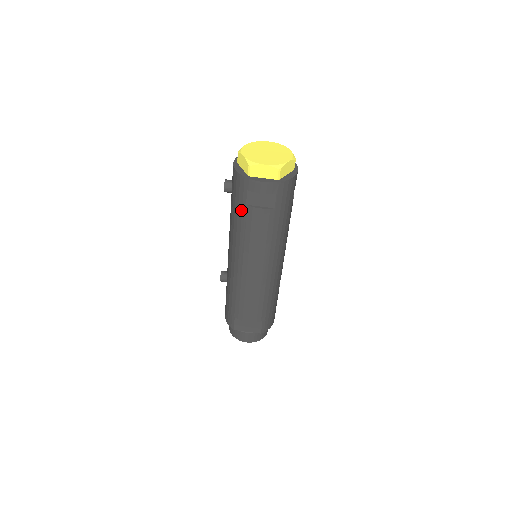
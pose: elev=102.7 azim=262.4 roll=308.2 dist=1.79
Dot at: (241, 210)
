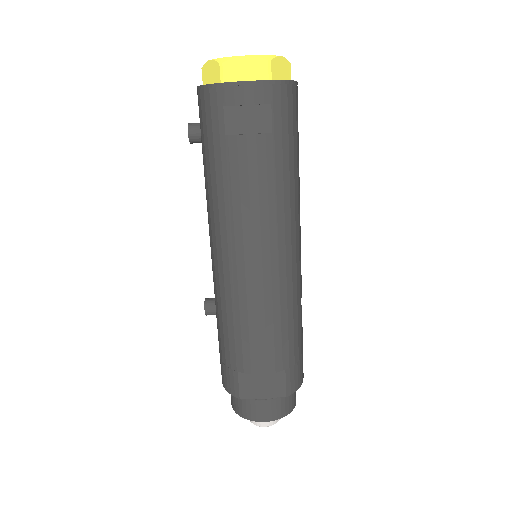
Dot at: (219, 150)
